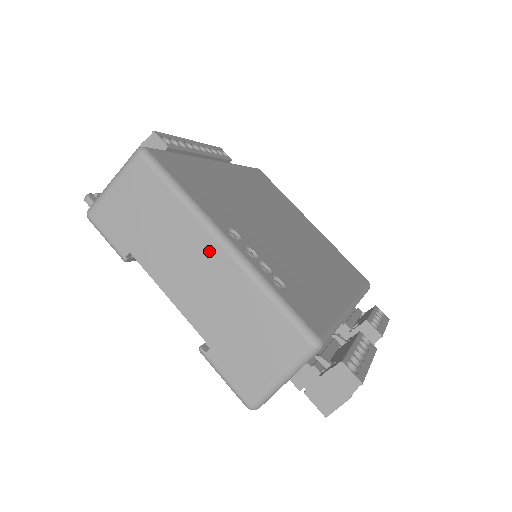
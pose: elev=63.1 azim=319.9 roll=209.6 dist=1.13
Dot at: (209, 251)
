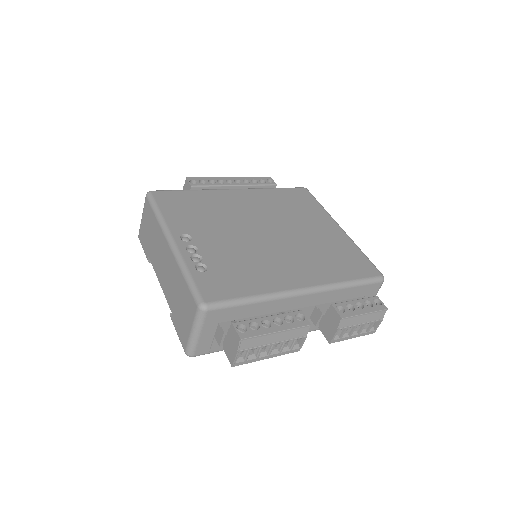
Dot at: (166, 250)
